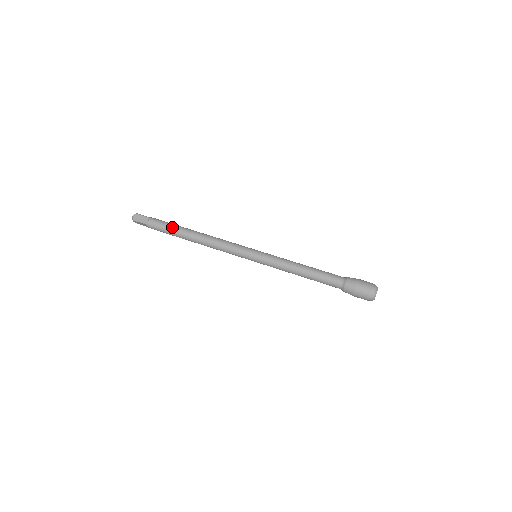
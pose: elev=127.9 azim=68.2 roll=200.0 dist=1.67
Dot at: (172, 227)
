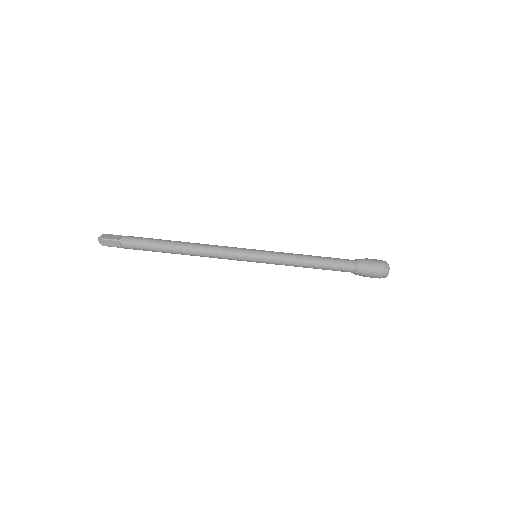
Dot at: (152, 248)
